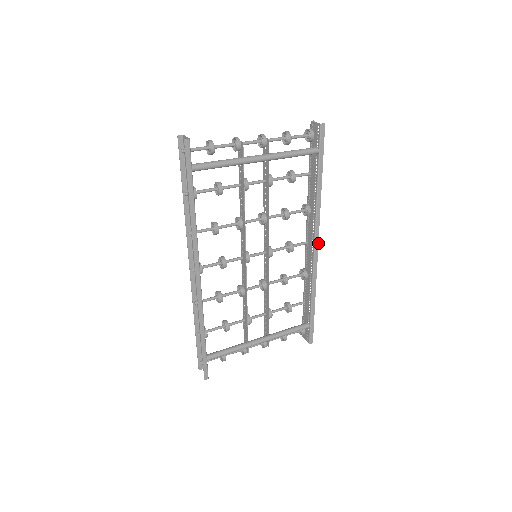
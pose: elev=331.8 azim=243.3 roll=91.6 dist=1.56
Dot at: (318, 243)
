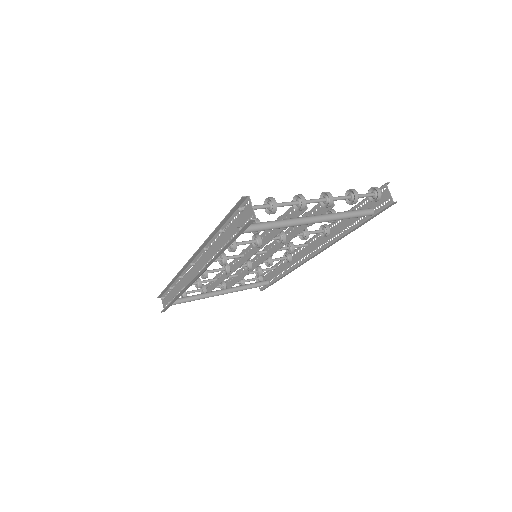
Dot at: occluded
